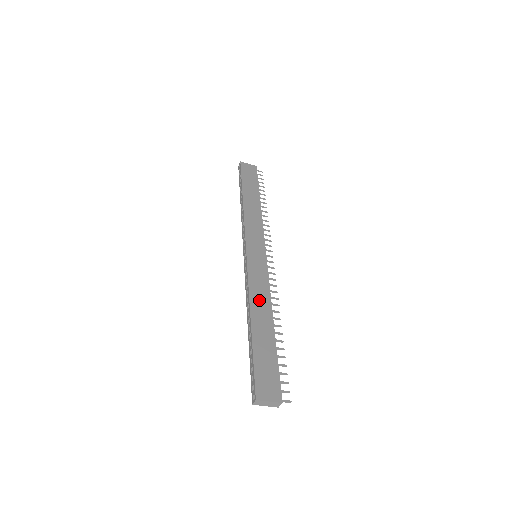
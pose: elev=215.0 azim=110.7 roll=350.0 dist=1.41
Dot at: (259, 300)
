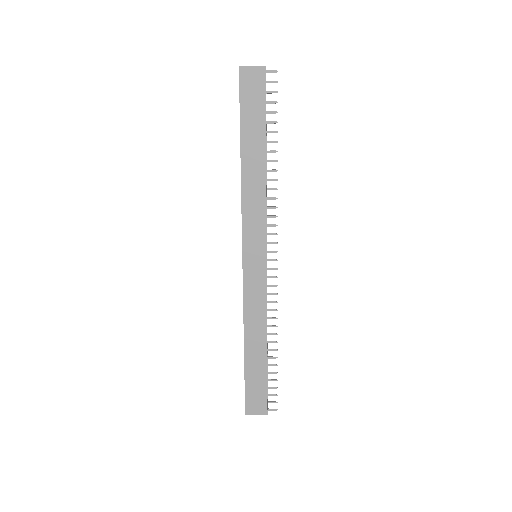
Dot at: (254, 321)
